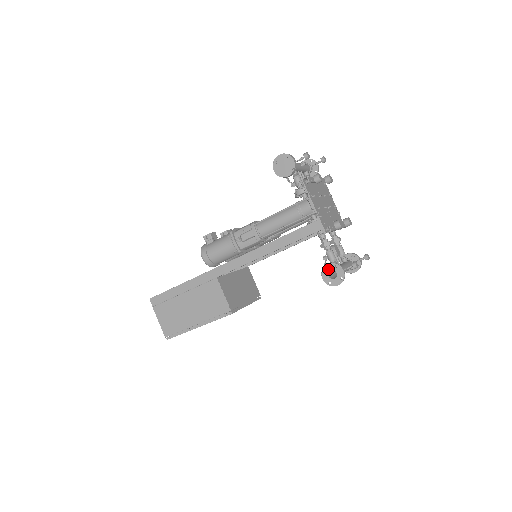
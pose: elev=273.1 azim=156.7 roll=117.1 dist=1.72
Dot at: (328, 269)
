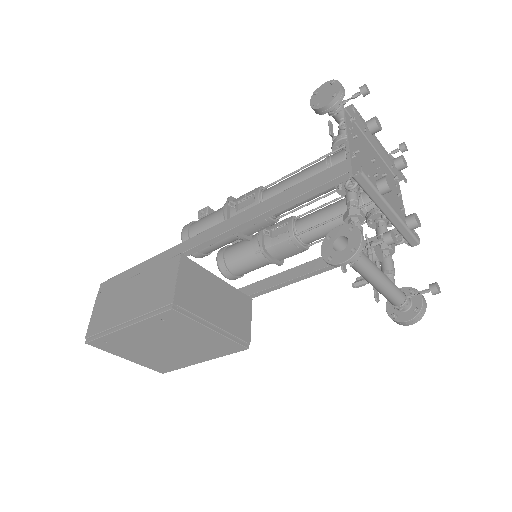
Dot at: (336, 234)
